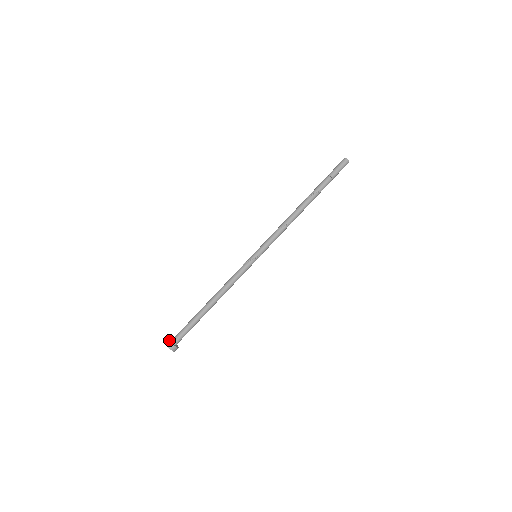
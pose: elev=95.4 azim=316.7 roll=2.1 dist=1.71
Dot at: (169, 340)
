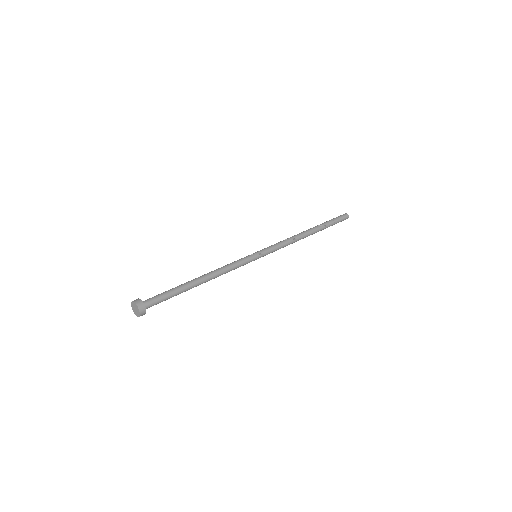
Dot at: (137, 299)
